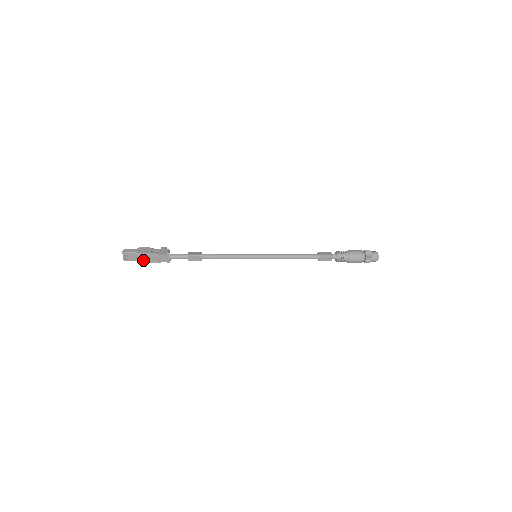
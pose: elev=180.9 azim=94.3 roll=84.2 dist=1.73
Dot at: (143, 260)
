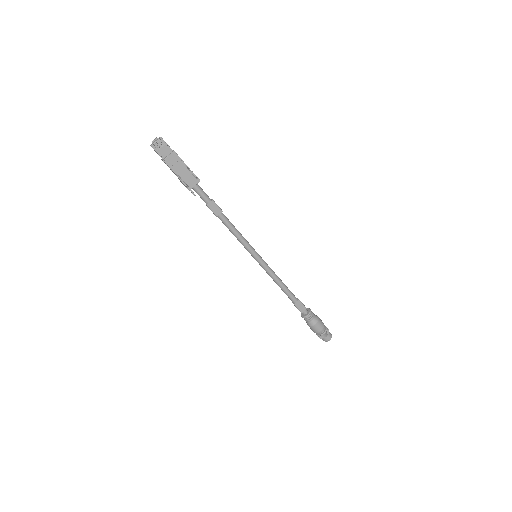
Dot at: (171, 163)
